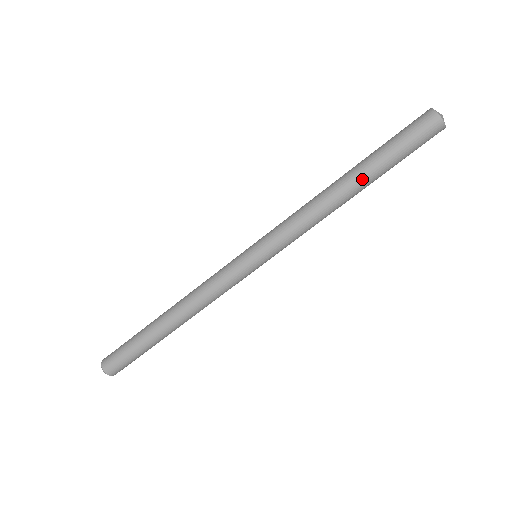
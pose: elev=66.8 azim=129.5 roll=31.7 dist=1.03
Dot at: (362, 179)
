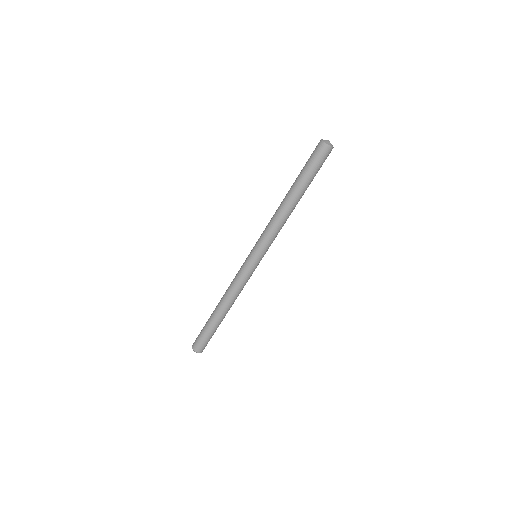
Dot at: (296, 192)
